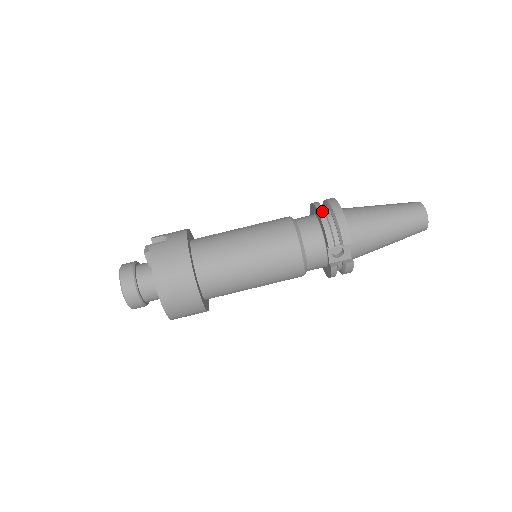
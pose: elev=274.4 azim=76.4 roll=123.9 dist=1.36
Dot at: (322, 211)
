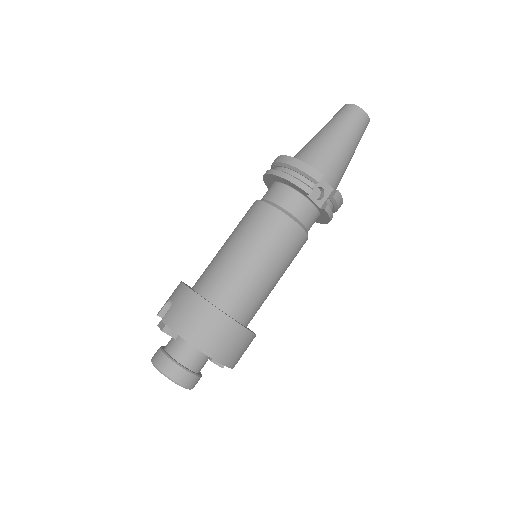
Dot at: (277, 172)
